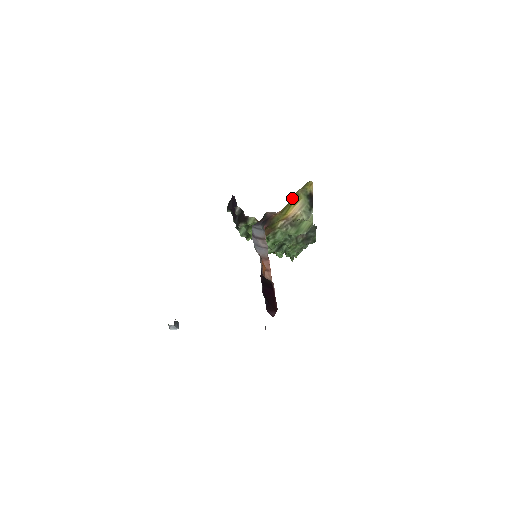
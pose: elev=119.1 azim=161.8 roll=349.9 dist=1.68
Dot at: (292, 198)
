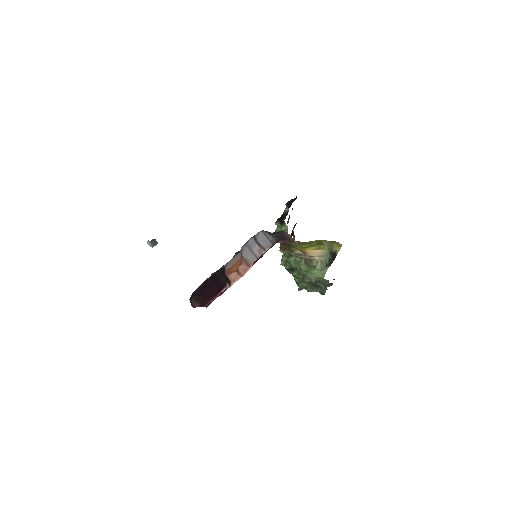
Dot at: (315, 241)
